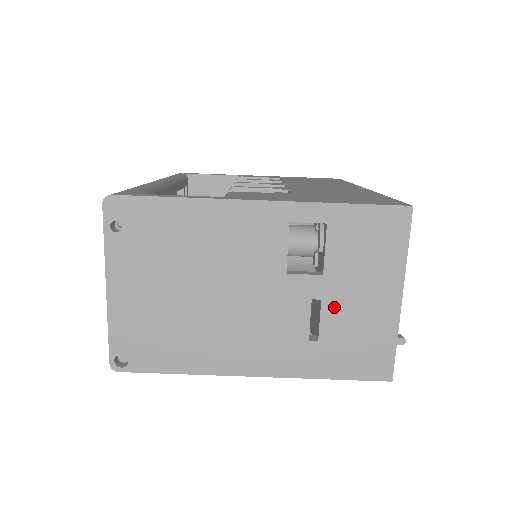
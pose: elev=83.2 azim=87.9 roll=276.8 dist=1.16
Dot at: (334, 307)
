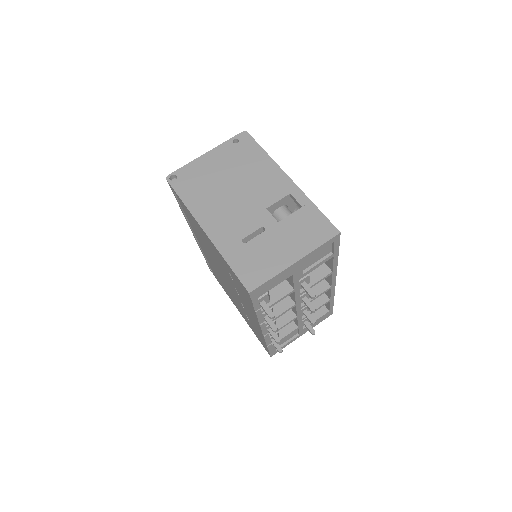
Dot at: (267, 238)
